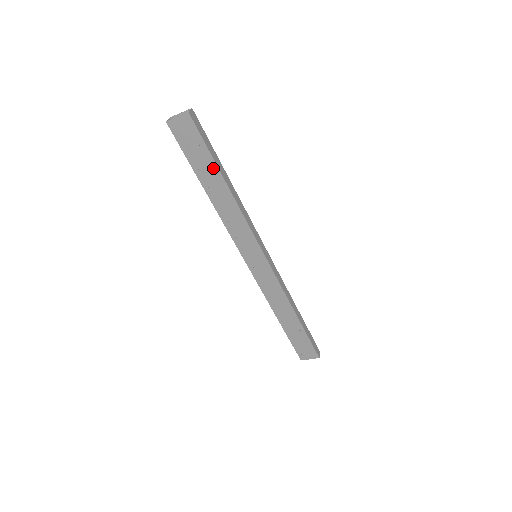
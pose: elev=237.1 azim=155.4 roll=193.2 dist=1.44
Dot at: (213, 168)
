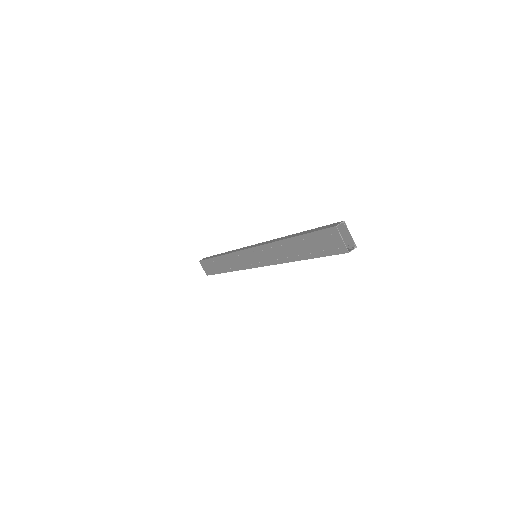
Dot at: (309, 254)
